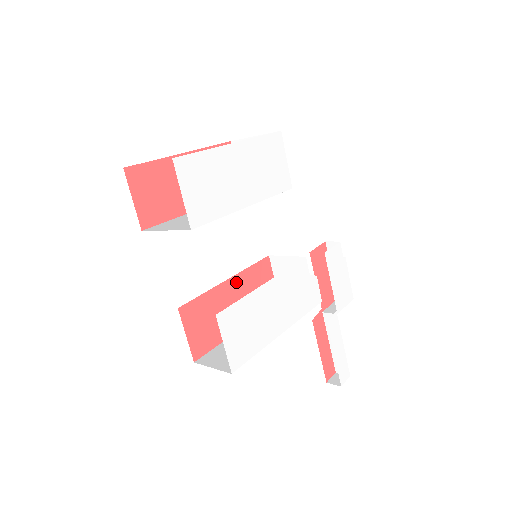
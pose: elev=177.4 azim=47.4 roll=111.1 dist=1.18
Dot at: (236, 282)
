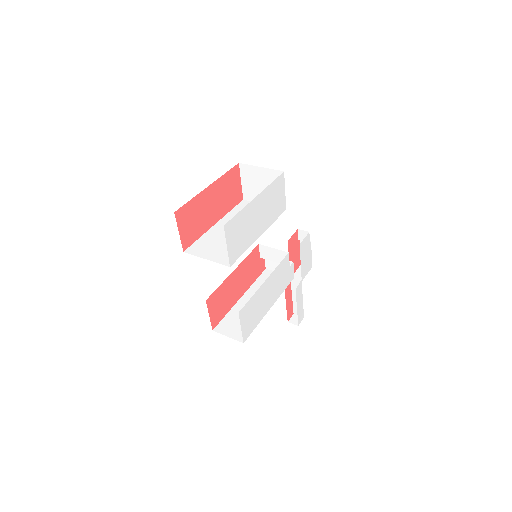
Dot at: (238, 270)
